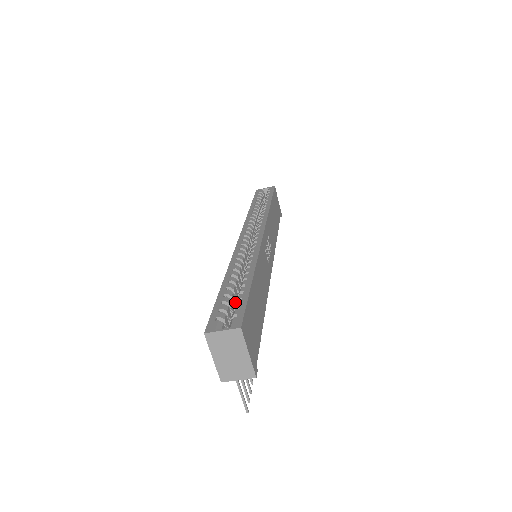
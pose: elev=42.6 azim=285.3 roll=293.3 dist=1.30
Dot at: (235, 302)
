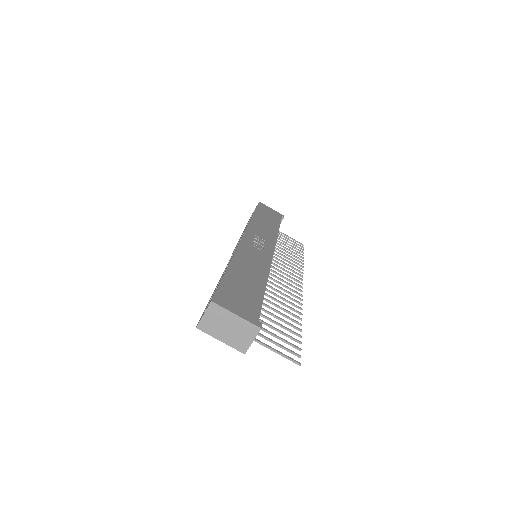
Dot at: occluded
